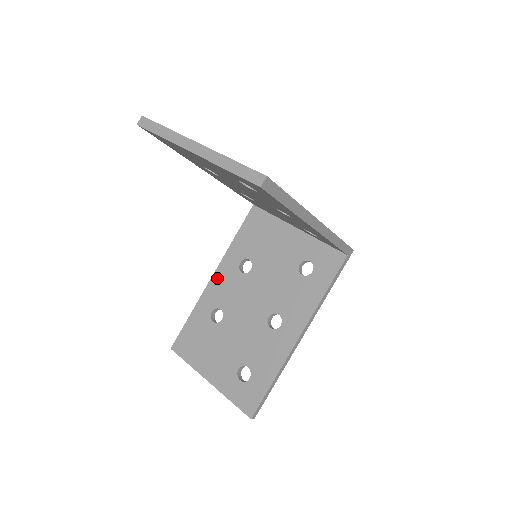
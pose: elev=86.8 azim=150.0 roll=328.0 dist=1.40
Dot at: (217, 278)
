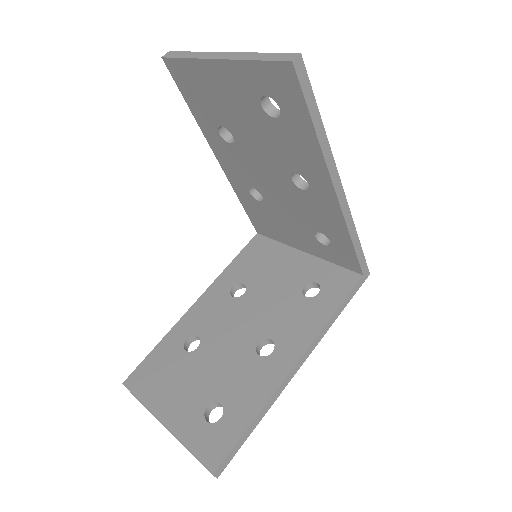
Dot at: (201, 303)
